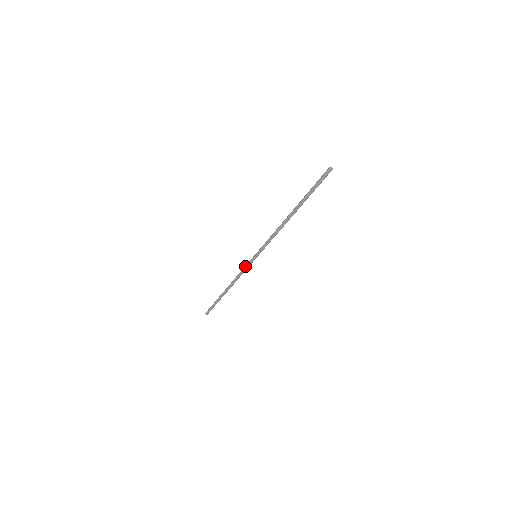
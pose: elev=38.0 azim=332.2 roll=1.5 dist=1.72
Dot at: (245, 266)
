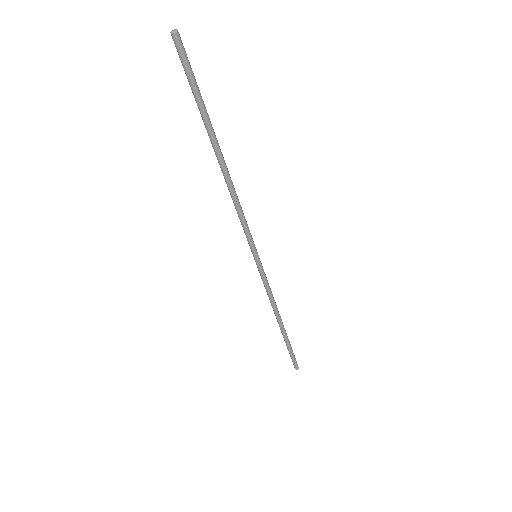
Dot at: occluded
